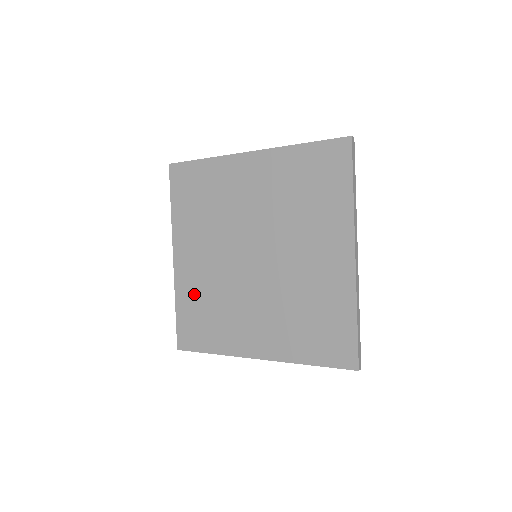
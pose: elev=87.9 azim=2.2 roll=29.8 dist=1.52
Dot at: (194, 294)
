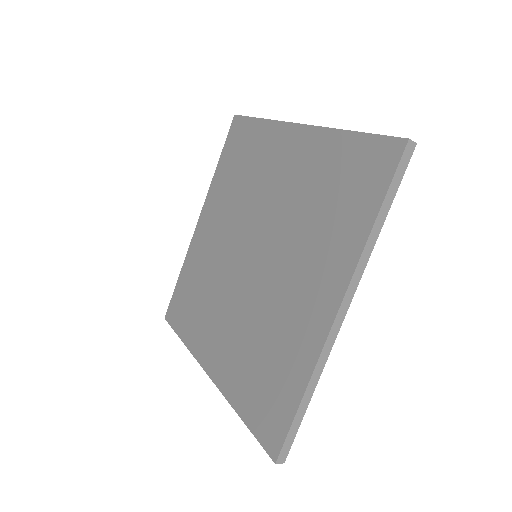
Dot at: (195, 268)
